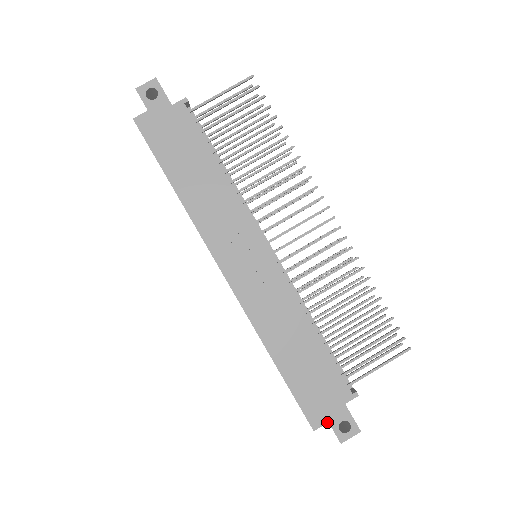
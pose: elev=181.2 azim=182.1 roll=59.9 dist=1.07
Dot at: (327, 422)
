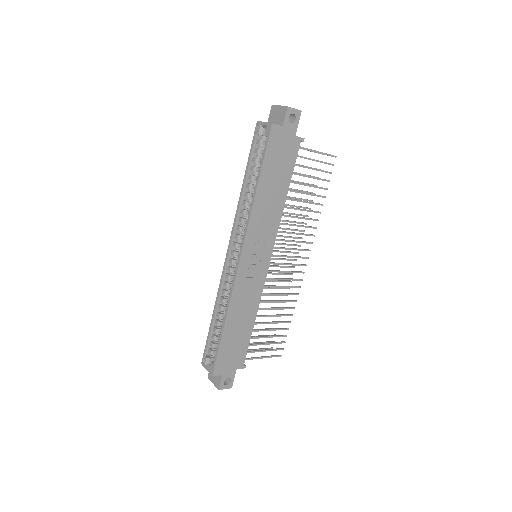
Dot at: (222, 375)
